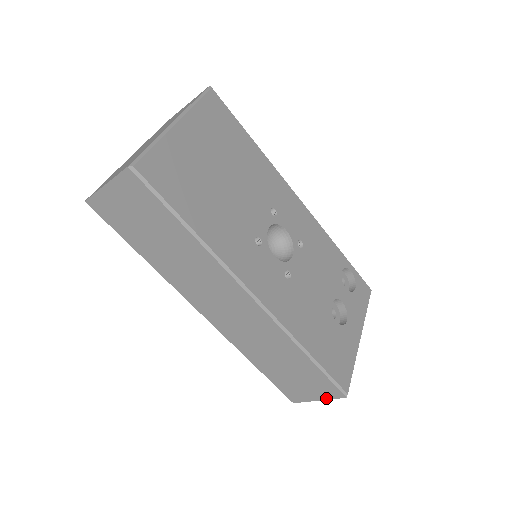
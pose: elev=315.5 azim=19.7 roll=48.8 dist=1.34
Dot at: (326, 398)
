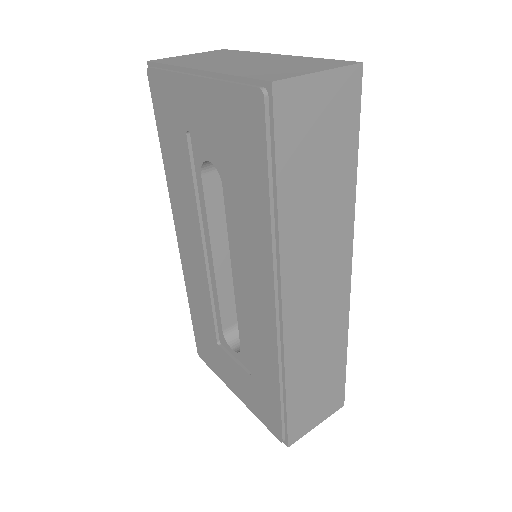
Dot at: (326, 417)
